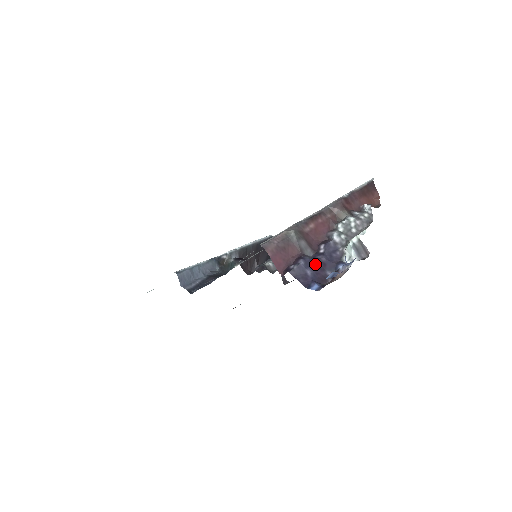
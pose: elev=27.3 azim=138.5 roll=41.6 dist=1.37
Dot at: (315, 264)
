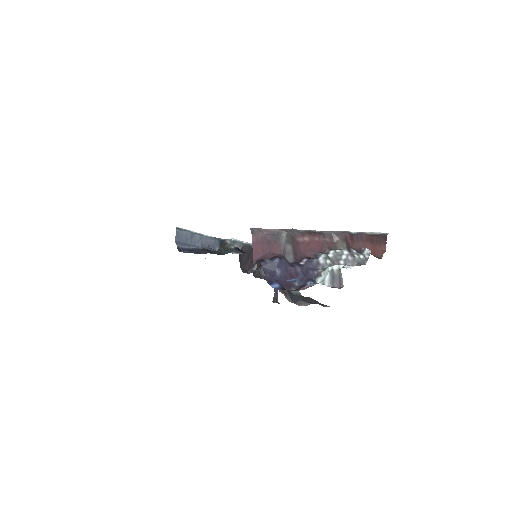
Dot at: (288, 269)
